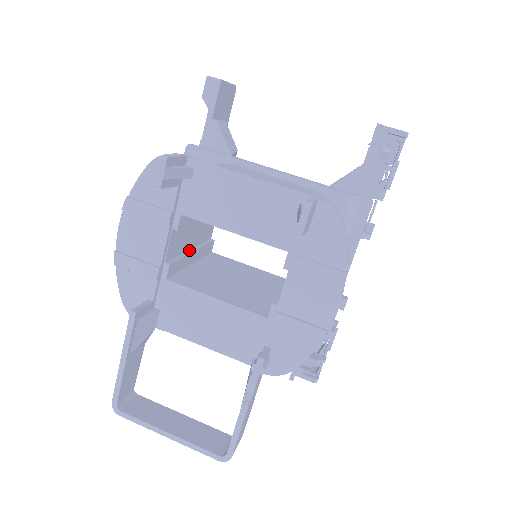
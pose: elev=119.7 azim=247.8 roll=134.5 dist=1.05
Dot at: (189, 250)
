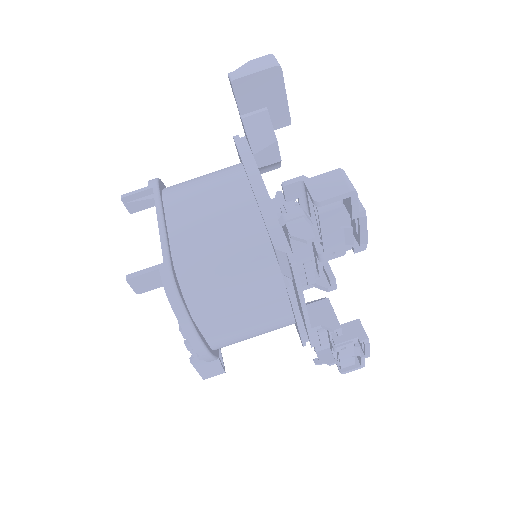
Dot at: occluded
